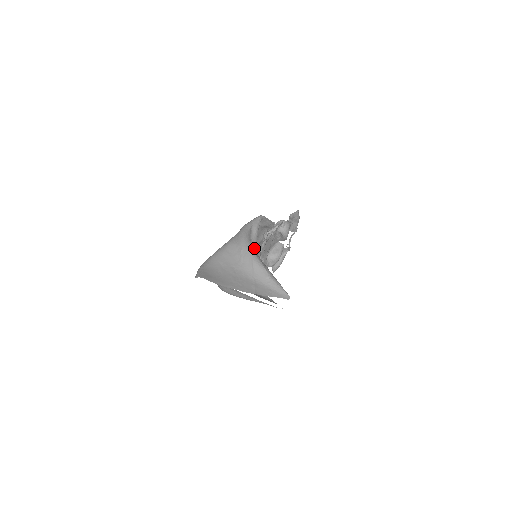
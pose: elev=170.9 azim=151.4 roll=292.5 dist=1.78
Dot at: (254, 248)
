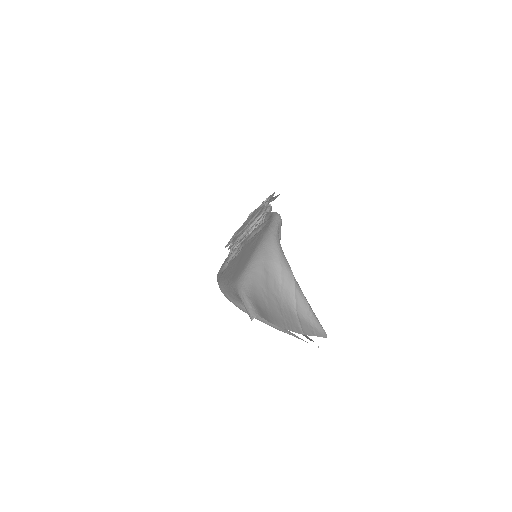
Dot at: occluded
